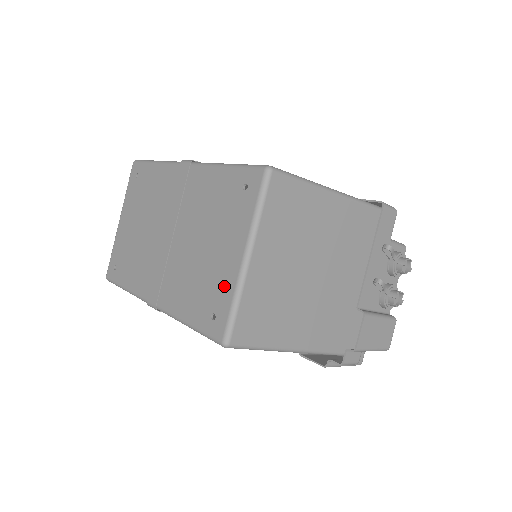
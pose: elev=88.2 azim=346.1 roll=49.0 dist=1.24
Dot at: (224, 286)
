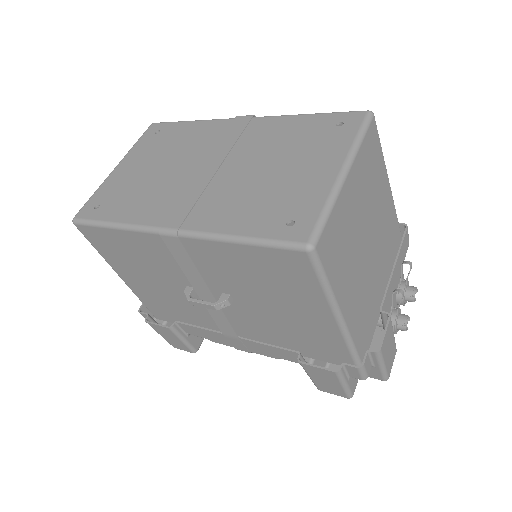
Dot at: (310, 195)
